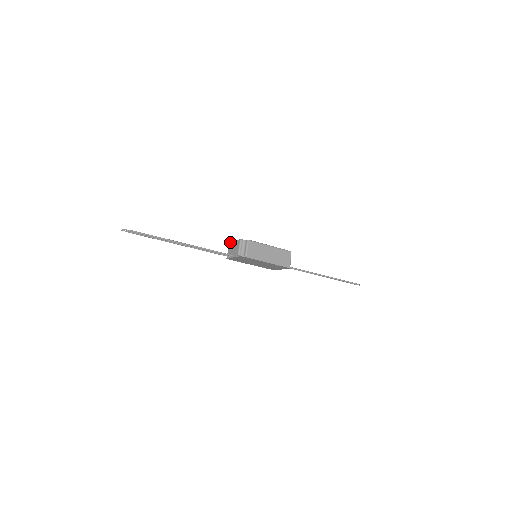
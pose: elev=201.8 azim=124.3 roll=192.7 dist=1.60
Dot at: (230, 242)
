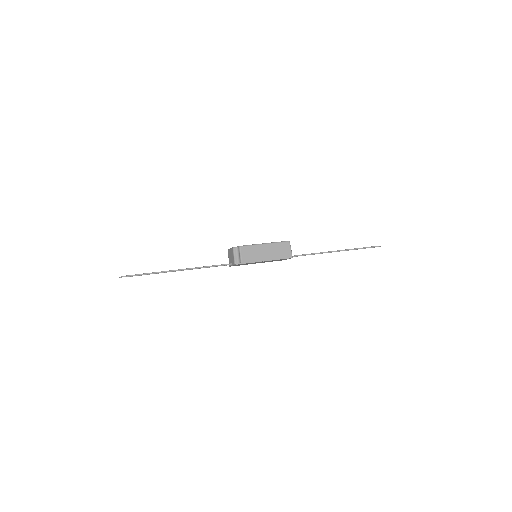
Dot at: (228, 250)
